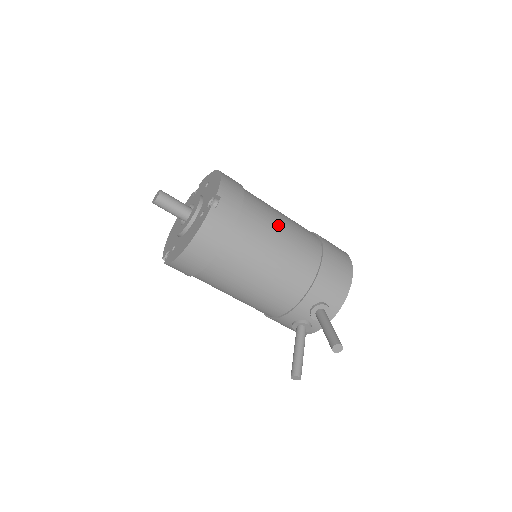
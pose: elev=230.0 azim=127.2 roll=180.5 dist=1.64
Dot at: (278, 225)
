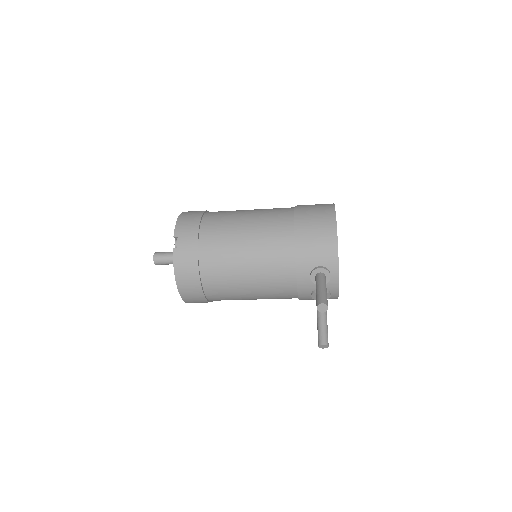
Dot at: (240, 227)
